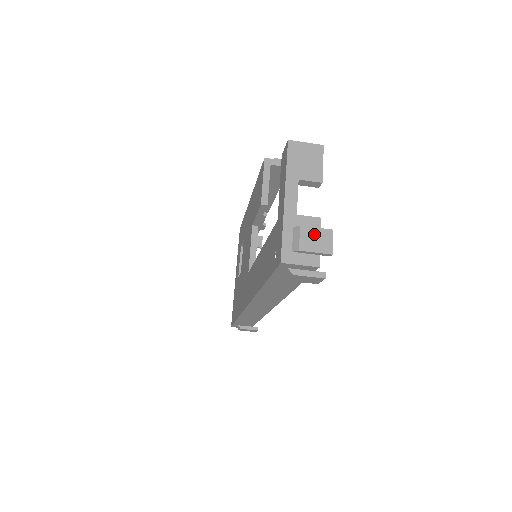
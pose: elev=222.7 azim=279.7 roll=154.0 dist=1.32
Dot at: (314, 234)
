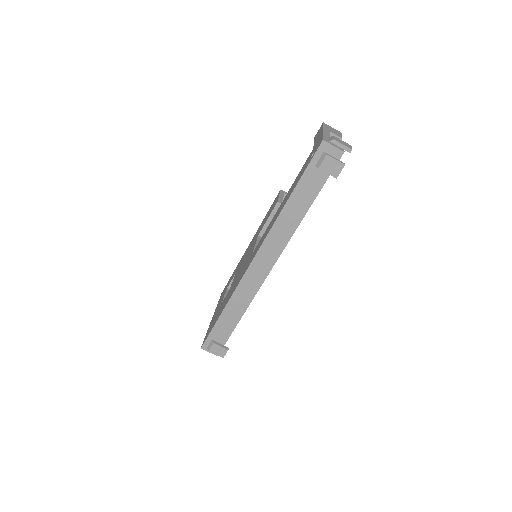
Dot at: (341, 141)
